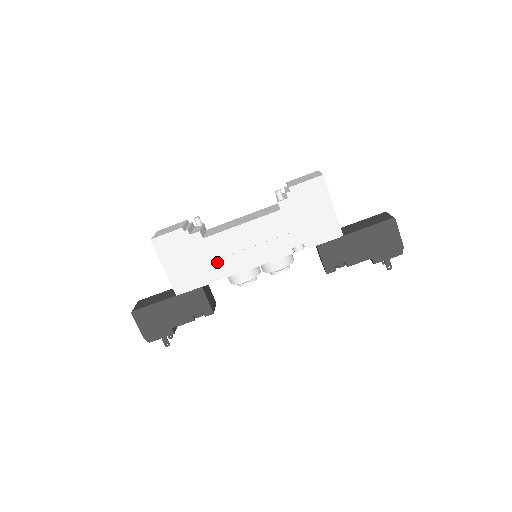
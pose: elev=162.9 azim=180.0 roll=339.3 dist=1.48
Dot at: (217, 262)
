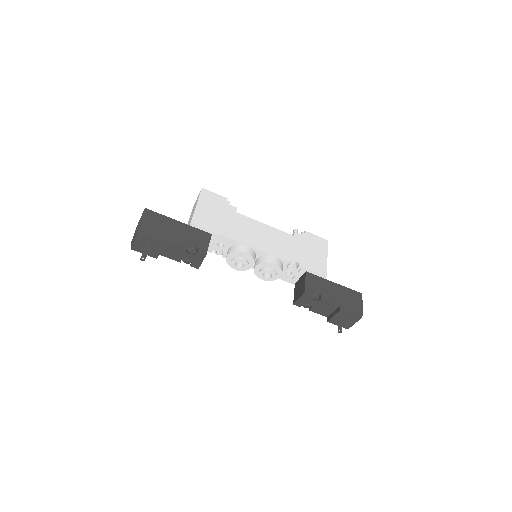
Dot at: (235, 229)
